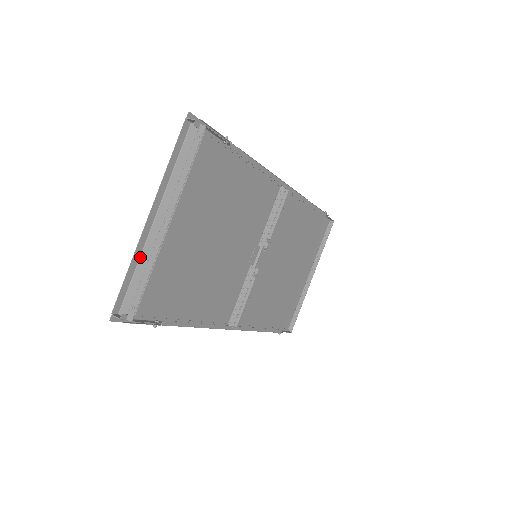
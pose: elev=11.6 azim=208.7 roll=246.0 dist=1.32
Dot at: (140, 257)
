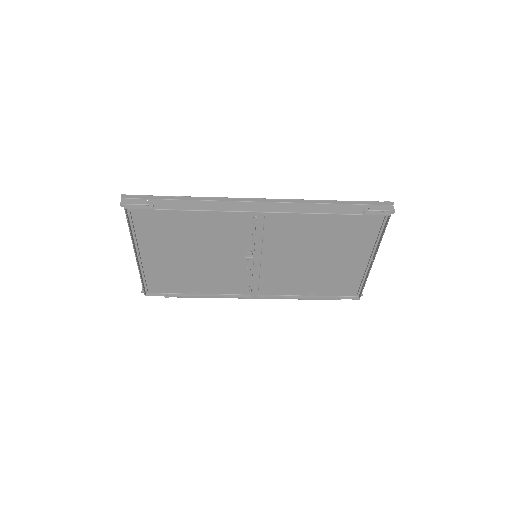
Dot at: occluded
